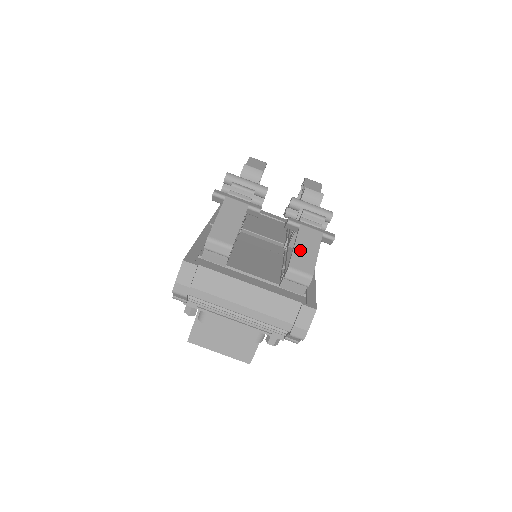
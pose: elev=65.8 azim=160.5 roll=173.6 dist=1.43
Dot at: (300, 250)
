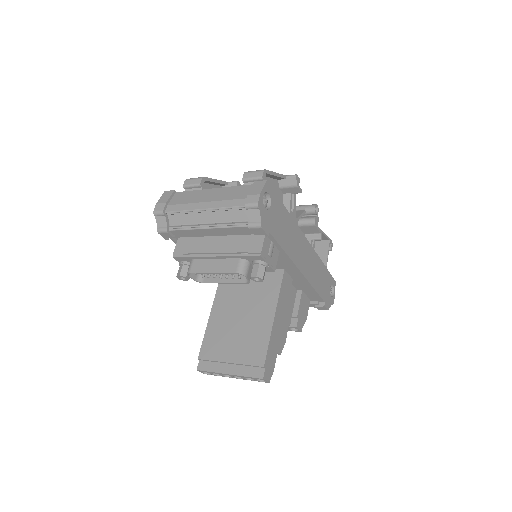
Dot at: occluded
